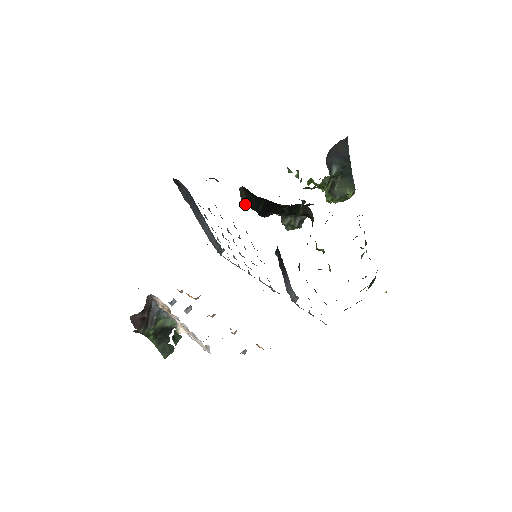
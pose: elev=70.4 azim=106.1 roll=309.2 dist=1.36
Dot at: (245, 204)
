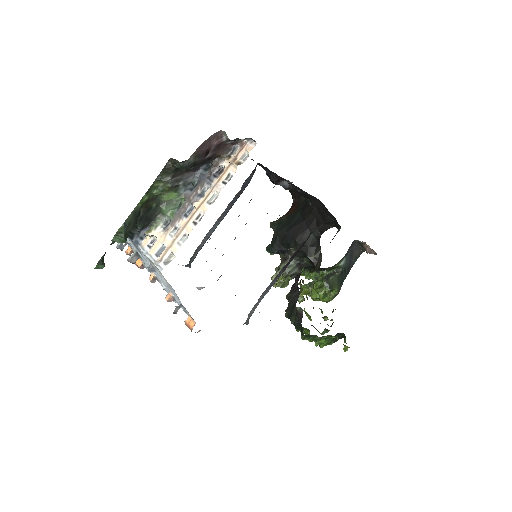
Dot at: (274, 226)
